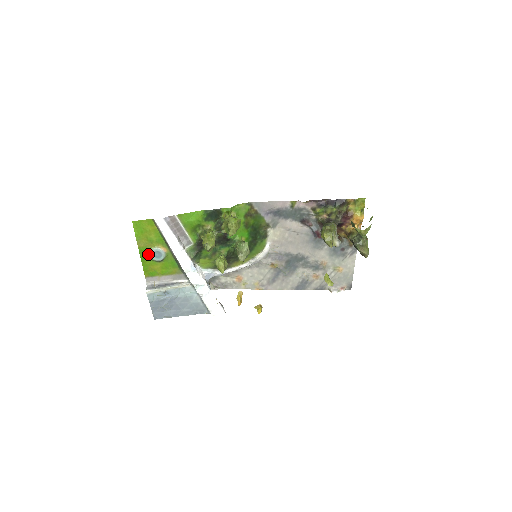
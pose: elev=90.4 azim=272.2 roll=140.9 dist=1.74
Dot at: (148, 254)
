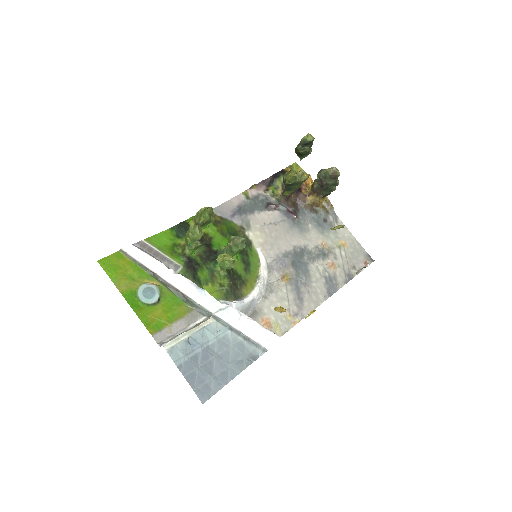
Dot at: (137, 298)
